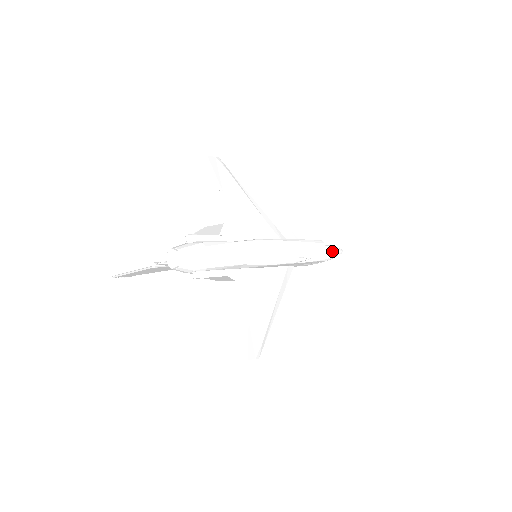
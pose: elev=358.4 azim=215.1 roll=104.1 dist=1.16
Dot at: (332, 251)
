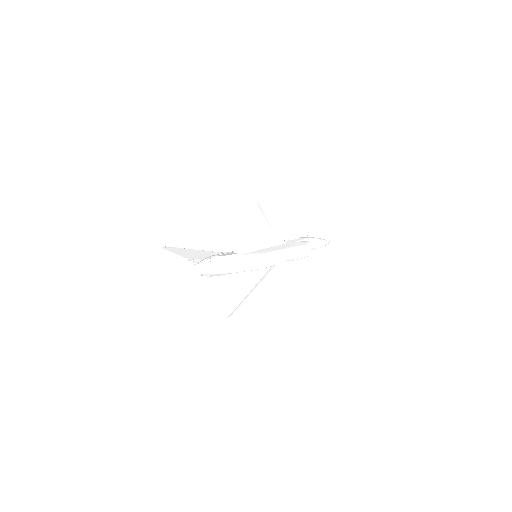
Dot at: (319, 245)
